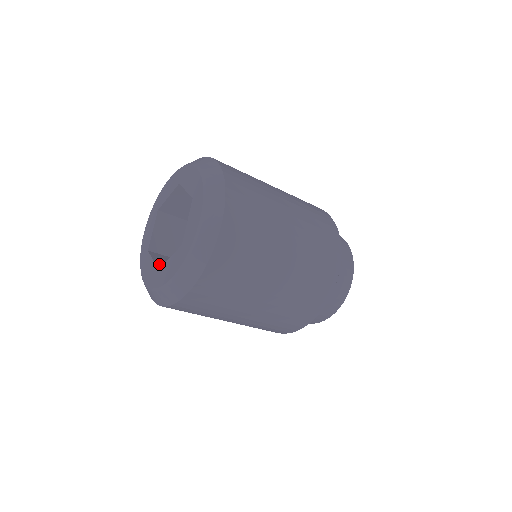
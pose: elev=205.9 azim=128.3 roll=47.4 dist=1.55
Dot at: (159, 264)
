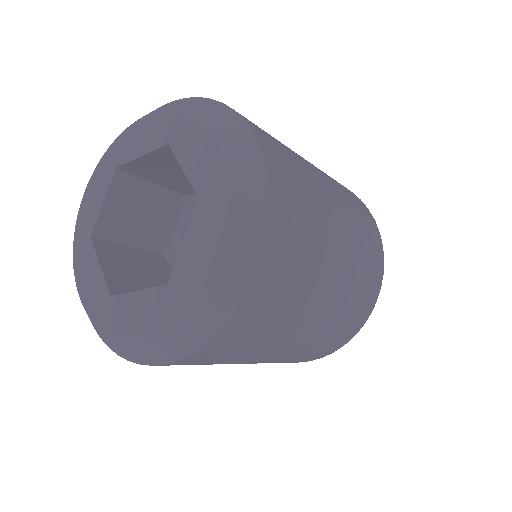
Dot at: (111, 275)
